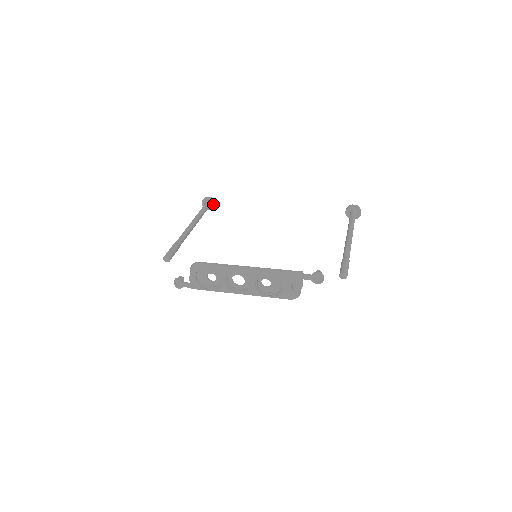
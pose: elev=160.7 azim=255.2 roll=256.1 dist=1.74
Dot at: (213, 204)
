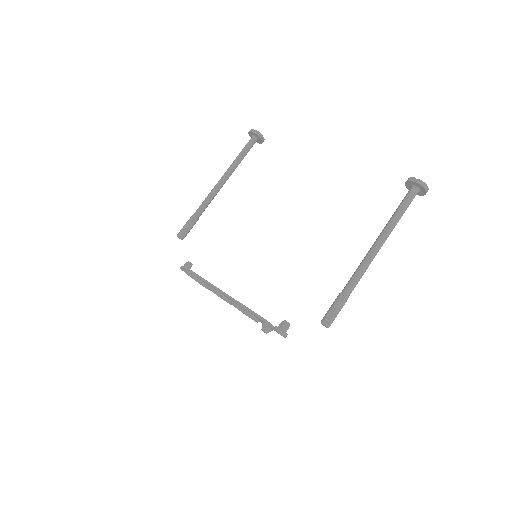
Dot at: (260, 139)
